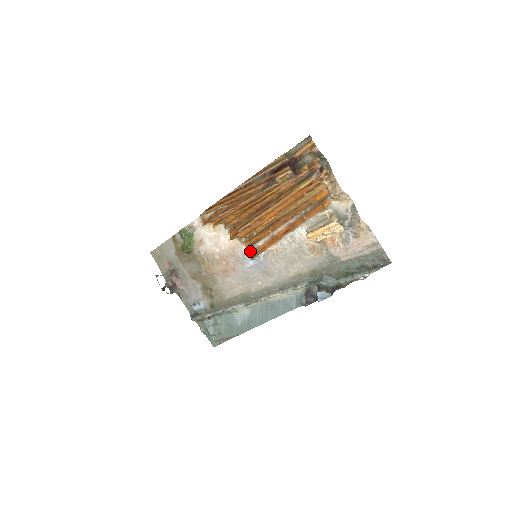
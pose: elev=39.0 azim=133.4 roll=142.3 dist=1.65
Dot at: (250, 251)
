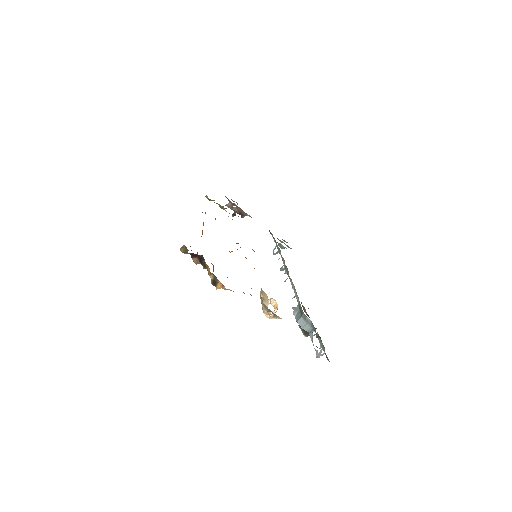
Dot at: occluded
